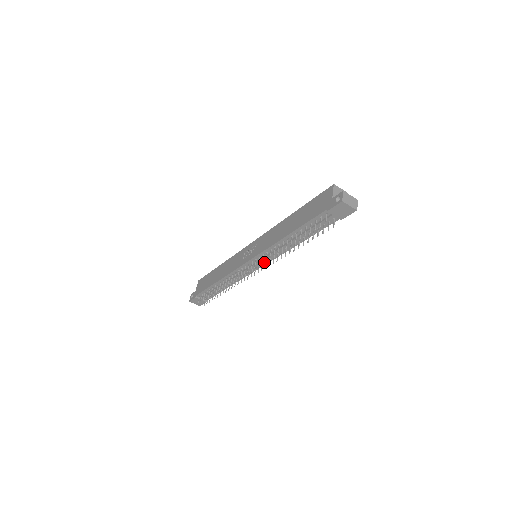
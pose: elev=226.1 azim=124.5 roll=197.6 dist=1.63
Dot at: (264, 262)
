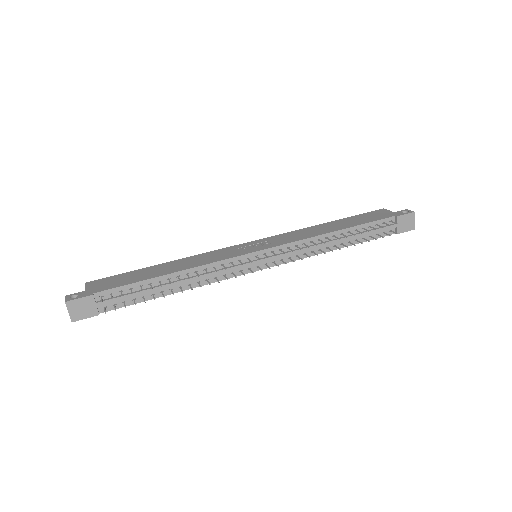
Dot at: (275, 261)
